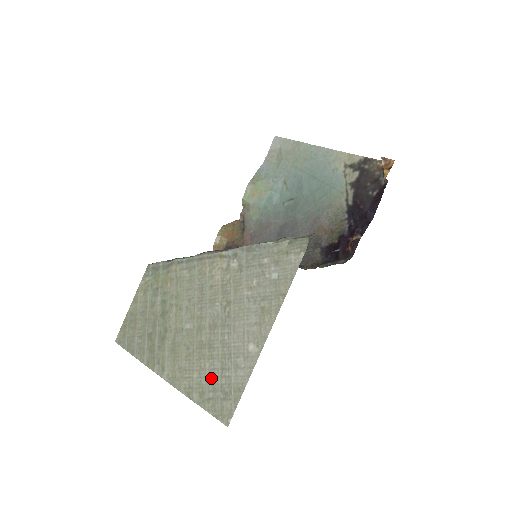
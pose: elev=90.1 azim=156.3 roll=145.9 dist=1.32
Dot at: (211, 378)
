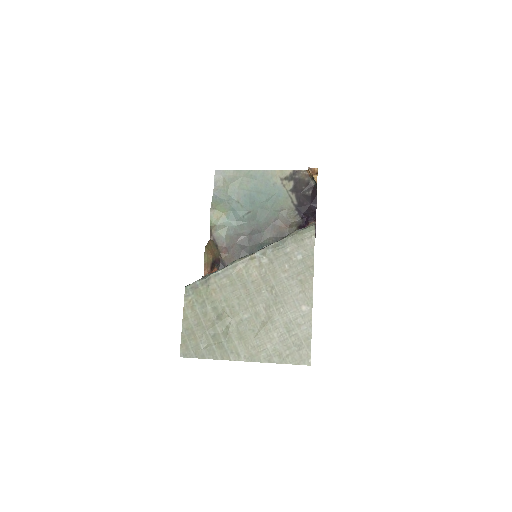
Dot at: (282, 341)
